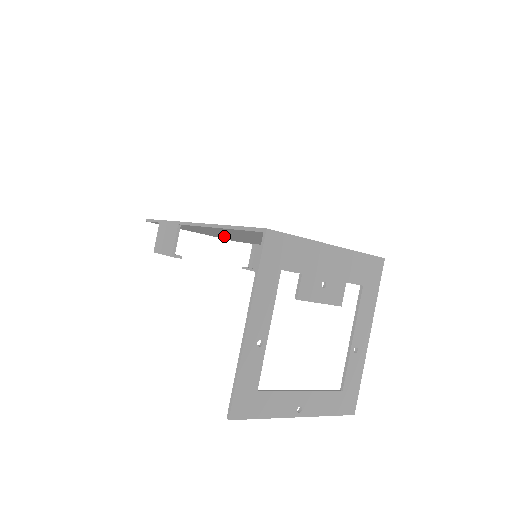
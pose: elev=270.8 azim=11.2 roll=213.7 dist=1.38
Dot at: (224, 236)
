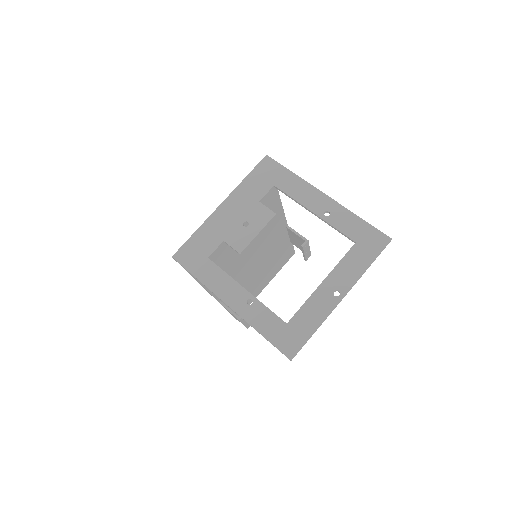
Dot at: (263, 267)
